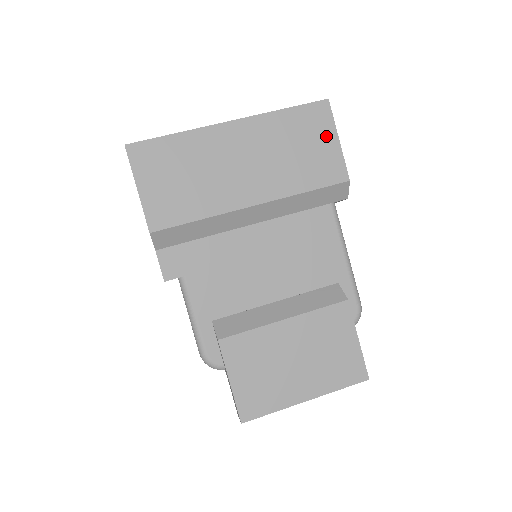
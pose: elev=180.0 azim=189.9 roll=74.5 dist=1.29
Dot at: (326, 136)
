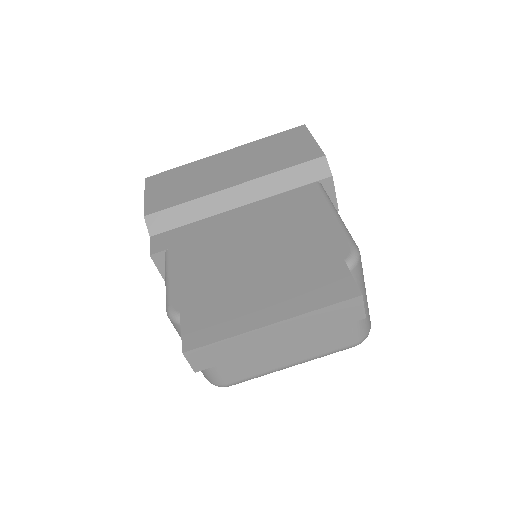
Dot at: (302, 140)
